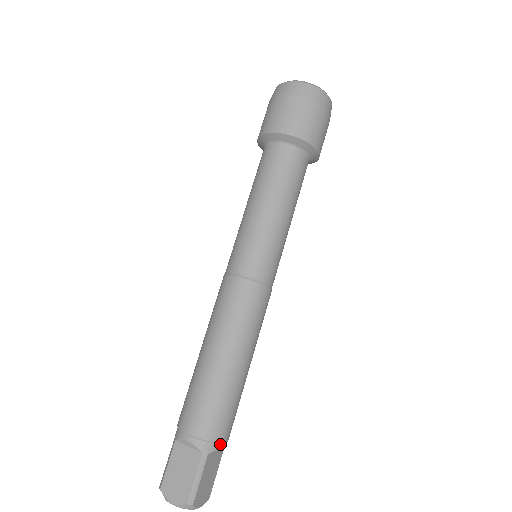
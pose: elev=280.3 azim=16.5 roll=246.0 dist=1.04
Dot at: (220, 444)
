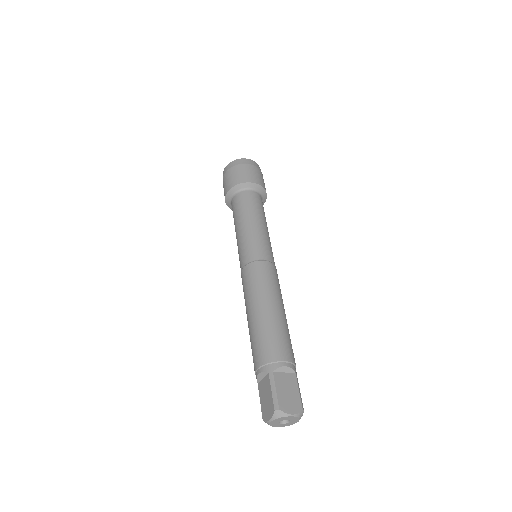
Dot at: occluded
